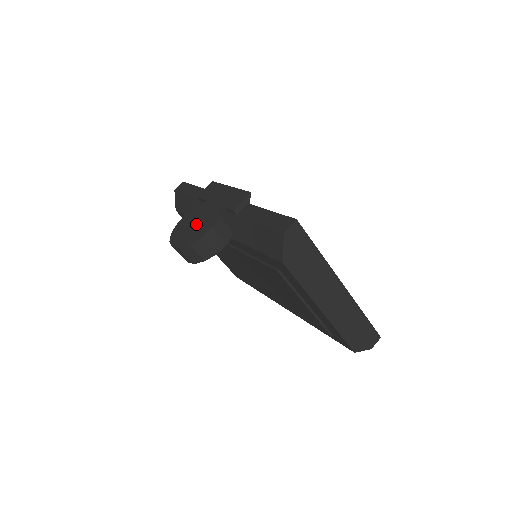
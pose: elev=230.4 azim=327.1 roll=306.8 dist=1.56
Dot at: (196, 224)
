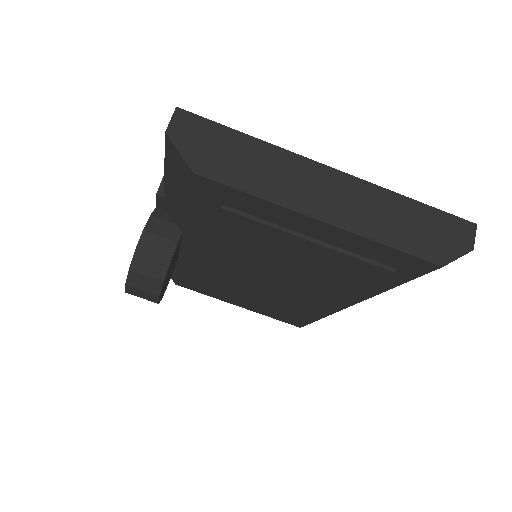
Dot at: occluded
